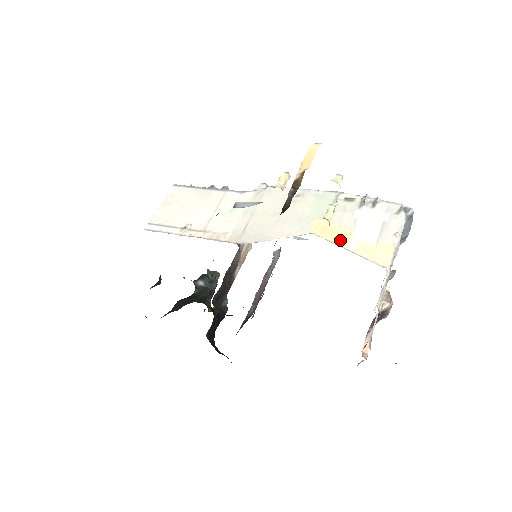
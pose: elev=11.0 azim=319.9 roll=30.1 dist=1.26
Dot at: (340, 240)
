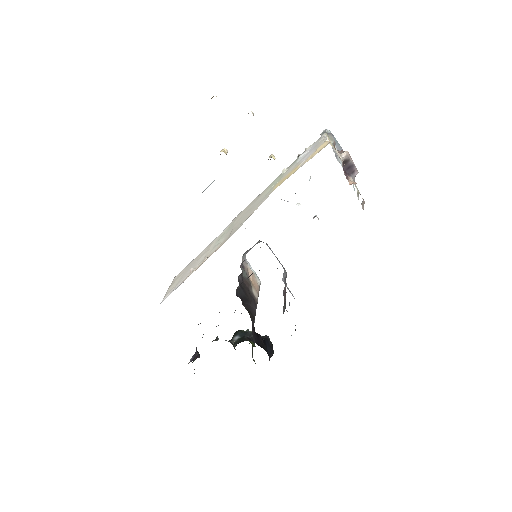
Dot at: (293, 172)
